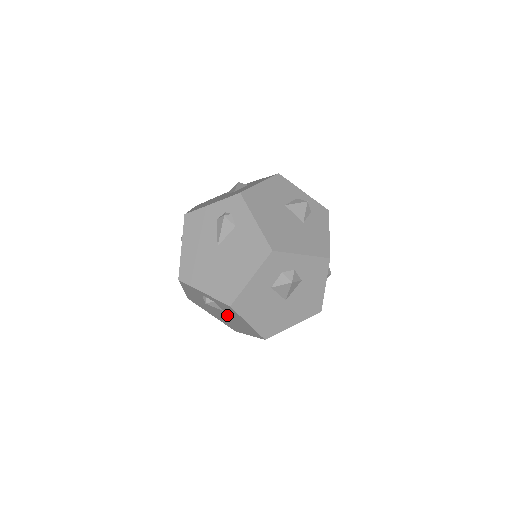
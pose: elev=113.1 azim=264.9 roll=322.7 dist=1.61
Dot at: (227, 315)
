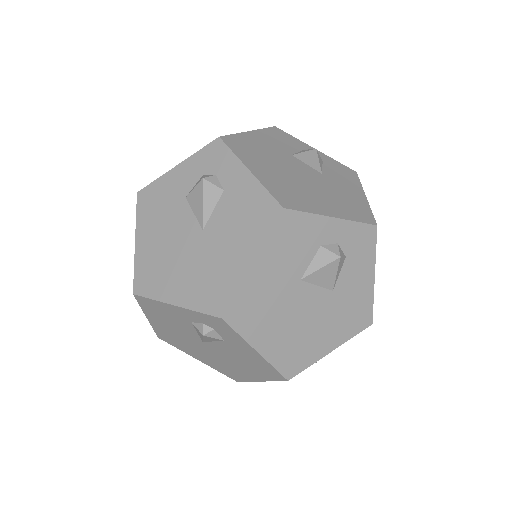
Dot at: occluded
